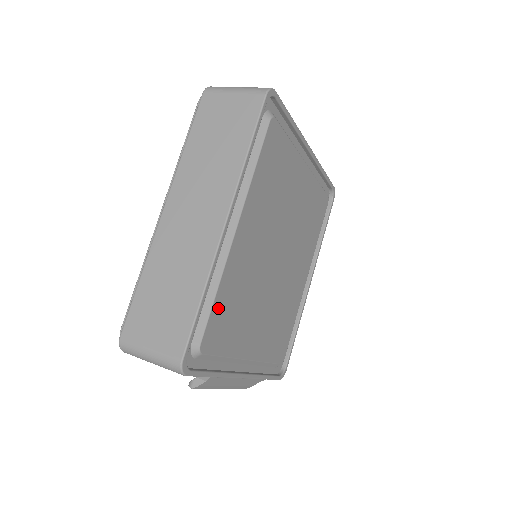
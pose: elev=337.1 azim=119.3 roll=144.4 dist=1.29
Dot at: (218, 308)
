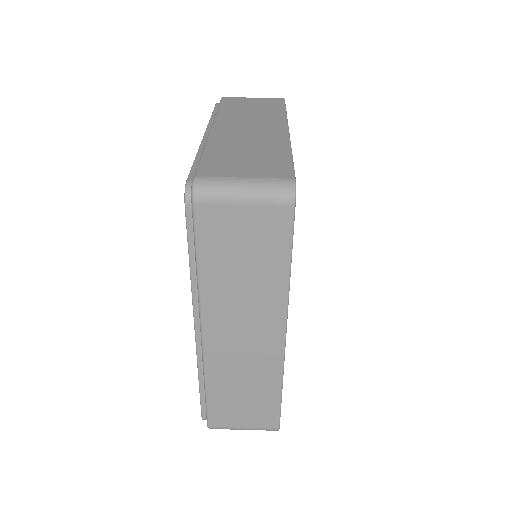
Dot at: occluded
